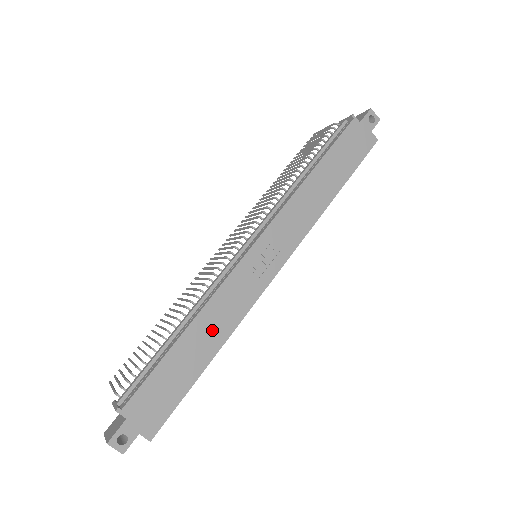
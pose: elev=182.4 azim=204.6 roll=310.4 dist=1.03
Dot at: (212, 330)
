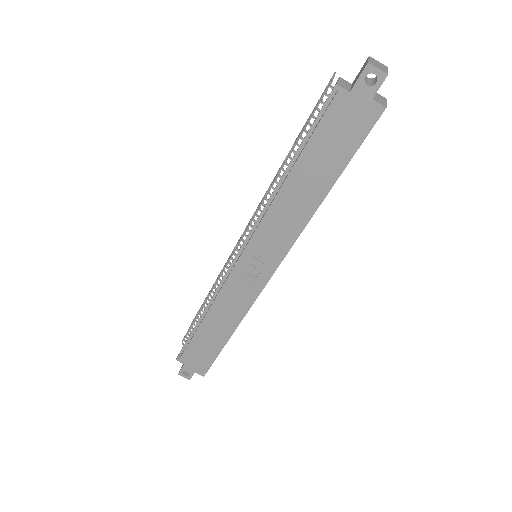
Dot at: (224, 320)
